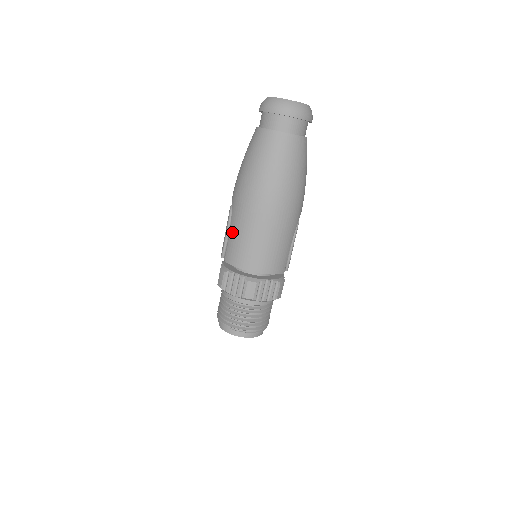
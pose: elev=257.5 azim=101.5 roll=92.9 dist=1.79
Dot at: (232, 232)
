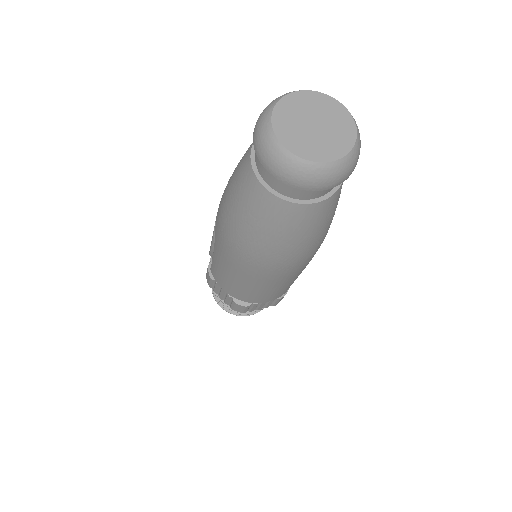
Dot at: (215, 258)
